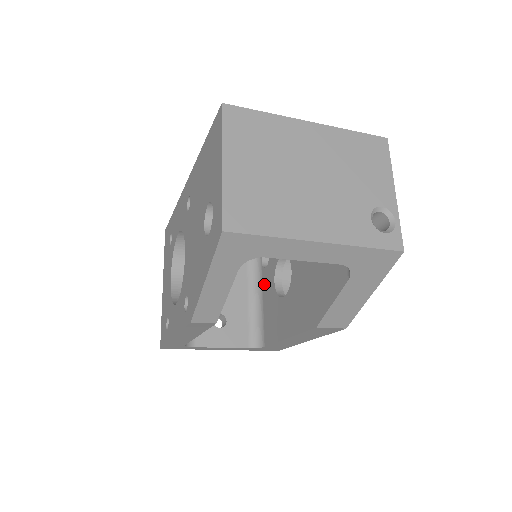
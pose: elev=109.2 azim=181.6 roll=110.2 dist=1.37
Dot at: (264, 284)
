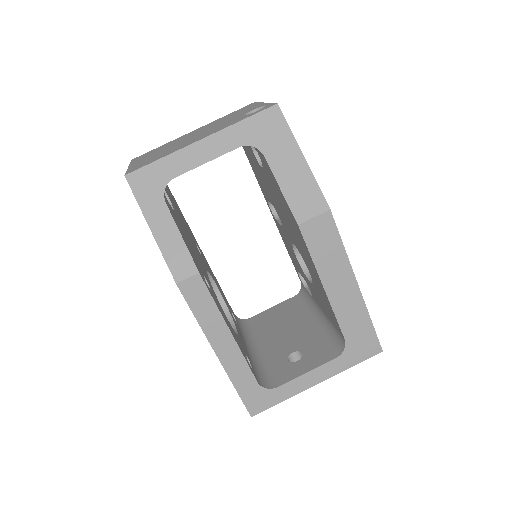
Dot at: occluded
